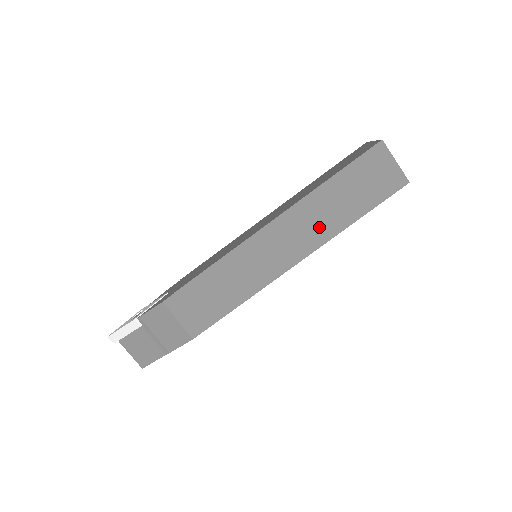
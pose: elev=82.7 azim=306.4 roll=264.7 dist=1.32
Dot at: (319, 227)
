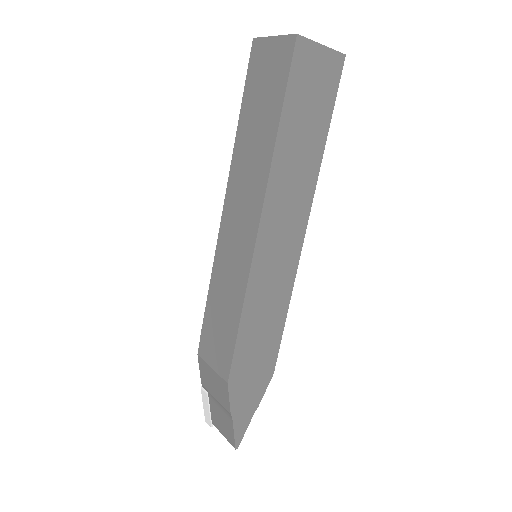
Dot at: (255, 173)
